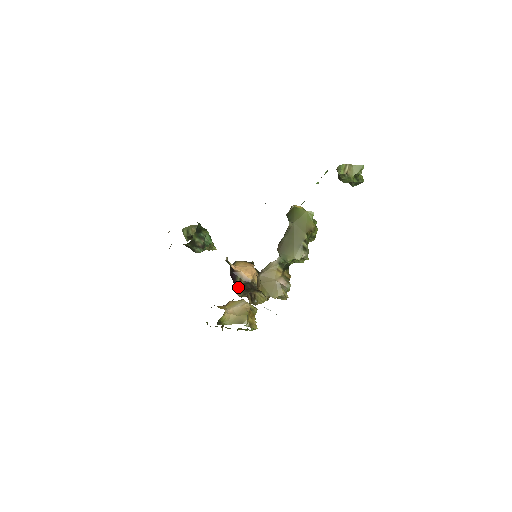
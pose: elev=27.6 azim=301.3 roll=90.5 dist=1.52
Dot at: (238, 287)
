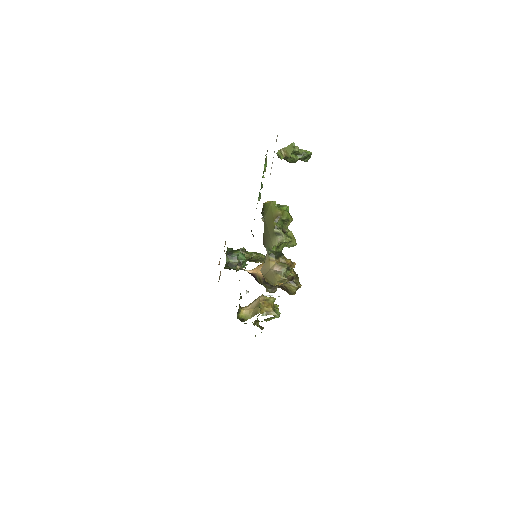
Dot at: occluded
